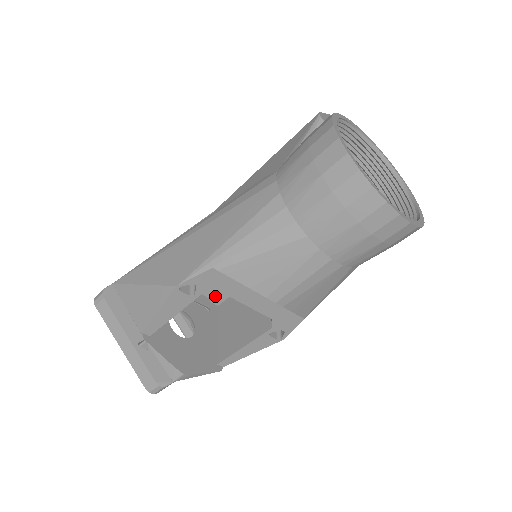
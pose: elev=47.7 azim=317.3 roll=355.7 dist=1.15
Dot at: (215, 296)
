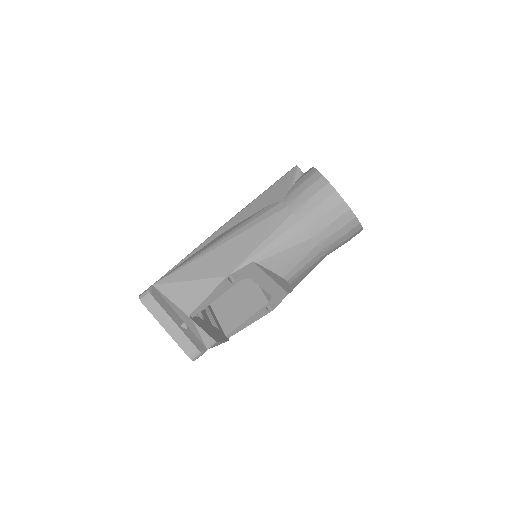
Dot at: occluded
